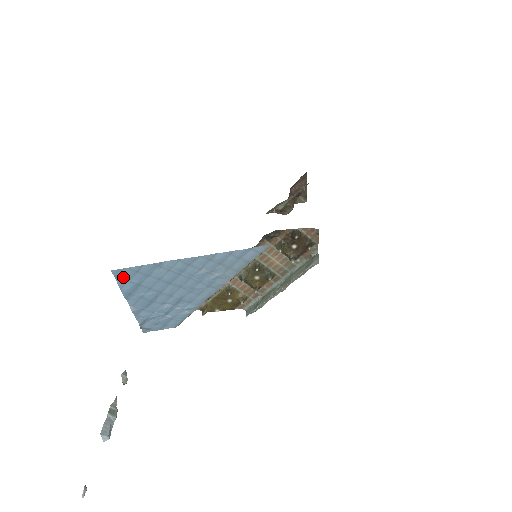
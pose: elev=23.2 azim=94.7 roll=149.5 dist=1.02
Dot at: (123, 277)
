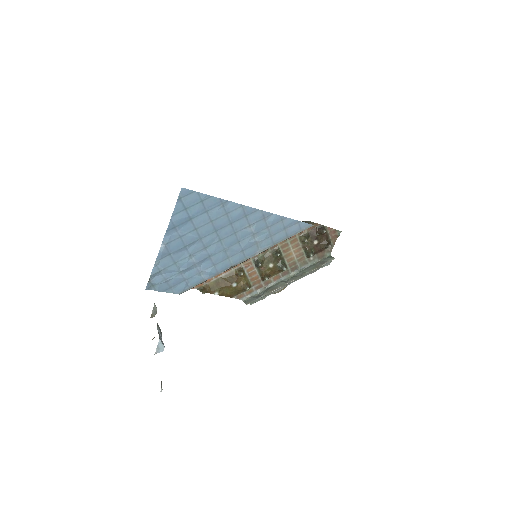
Dot at: (185, 202)
